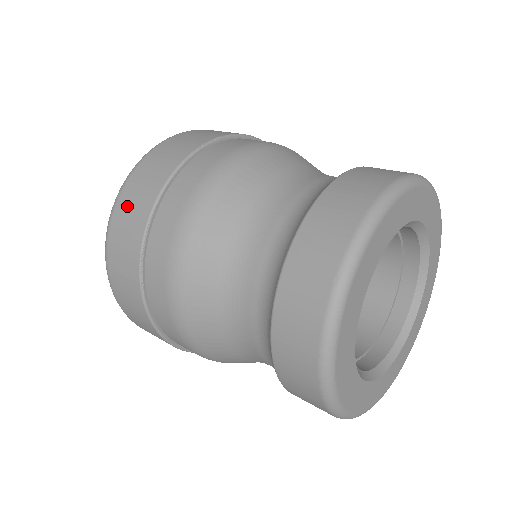
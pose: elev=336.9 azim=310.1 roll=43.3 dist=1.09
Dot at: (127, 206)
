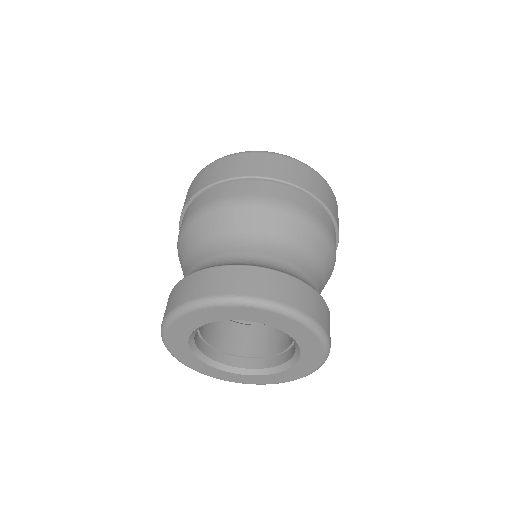
Dot at: occluded
